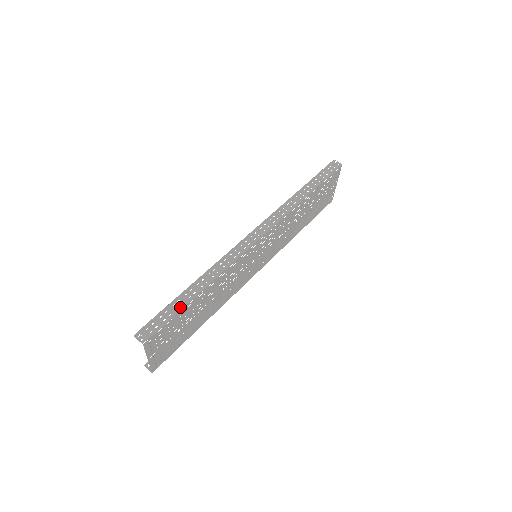
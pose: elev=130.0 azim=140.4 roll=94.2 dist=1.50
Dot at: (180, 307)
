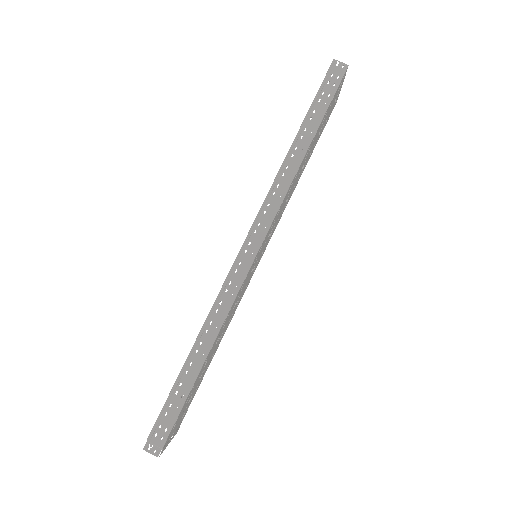
Dot at: (185, 393)
